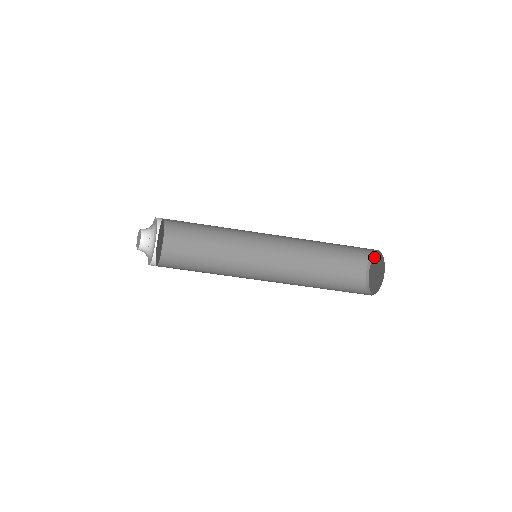
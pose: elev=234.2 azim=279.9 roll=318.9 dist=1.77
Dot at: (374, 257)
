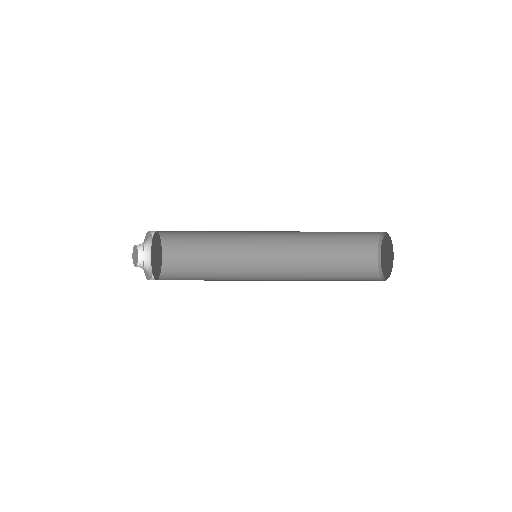
Dot at: (382, 242)
